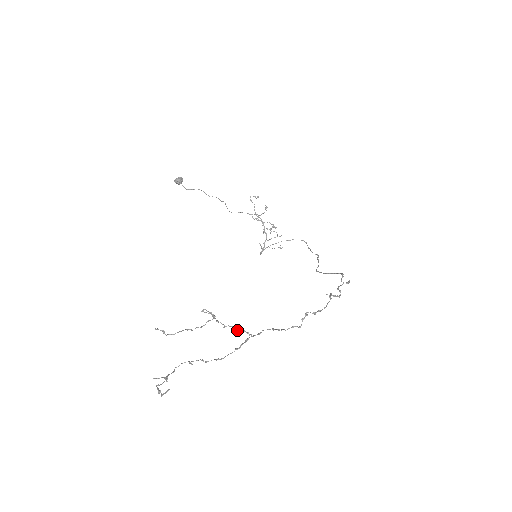
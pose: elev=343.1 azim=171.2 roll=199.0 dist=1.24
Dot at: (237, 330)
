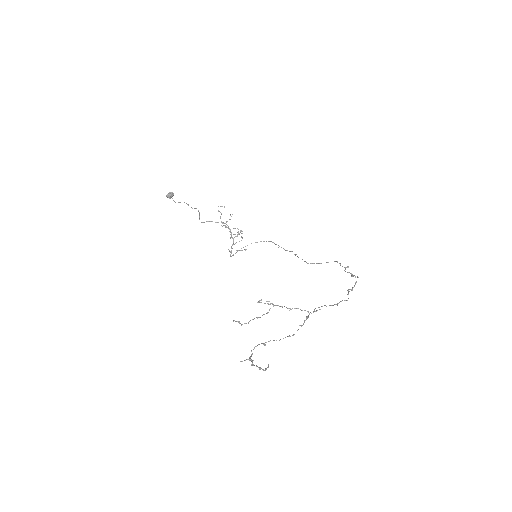
Dot at: occluded
